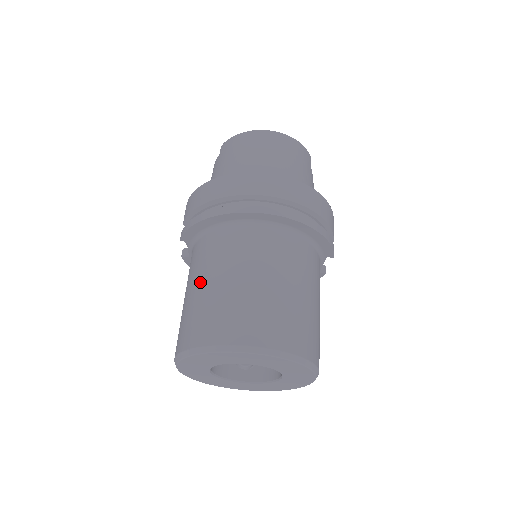
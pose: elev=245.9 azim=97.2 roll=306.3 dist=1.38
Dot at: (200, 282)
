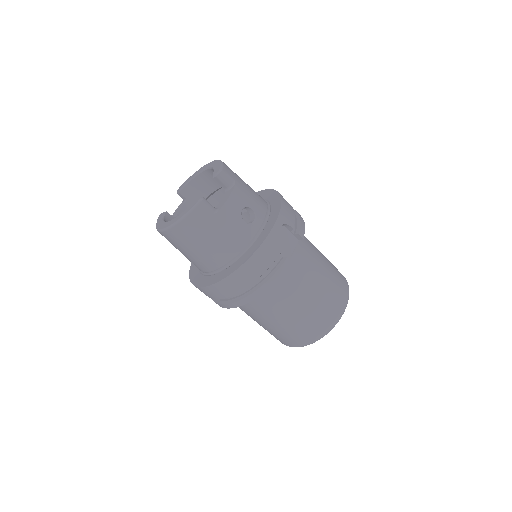
Dot at: occluded
